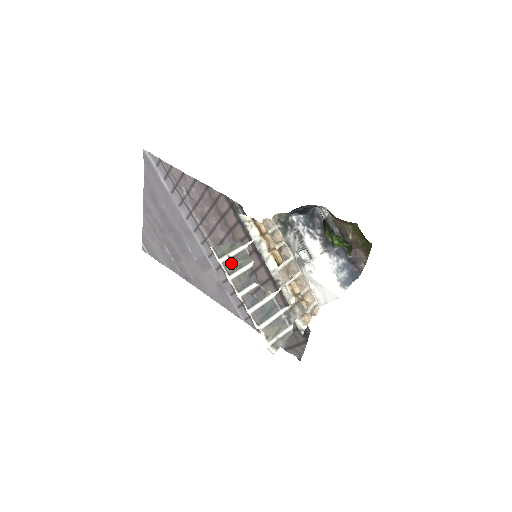
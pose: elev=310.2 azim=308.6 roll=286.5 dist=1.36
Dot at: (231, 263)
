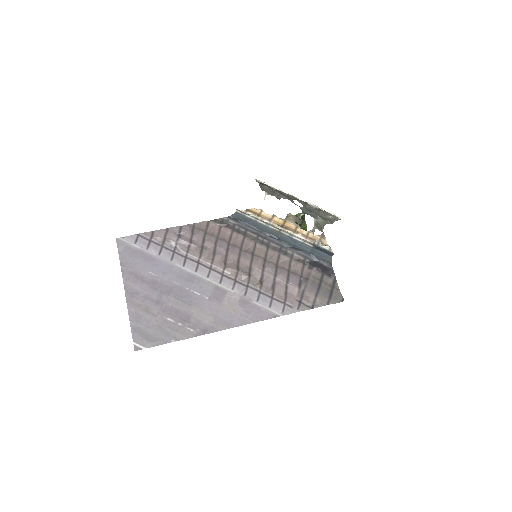
Dot at: (271, 189)
